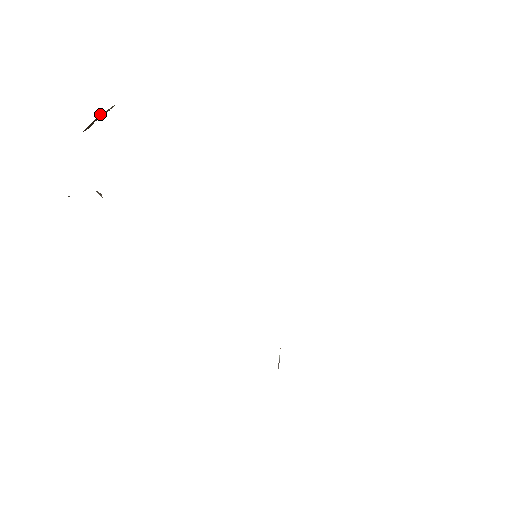
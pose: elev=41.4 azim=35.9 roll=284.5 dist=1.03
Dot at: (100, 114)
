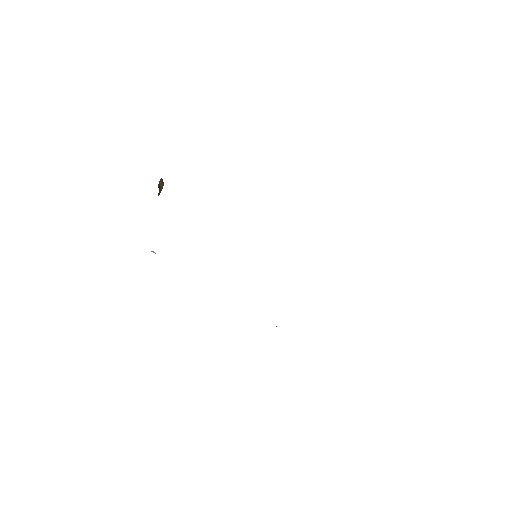
Dot at: (162, 181)
